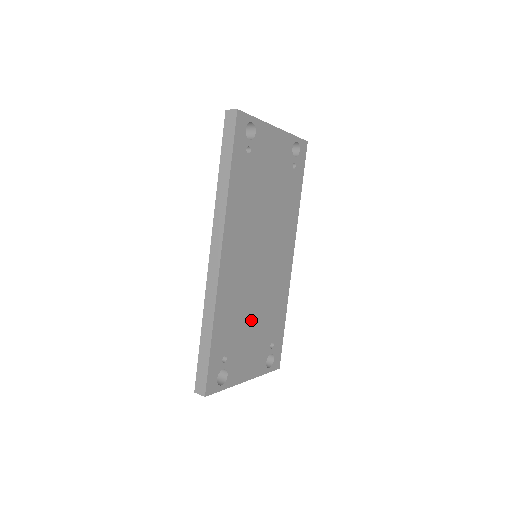
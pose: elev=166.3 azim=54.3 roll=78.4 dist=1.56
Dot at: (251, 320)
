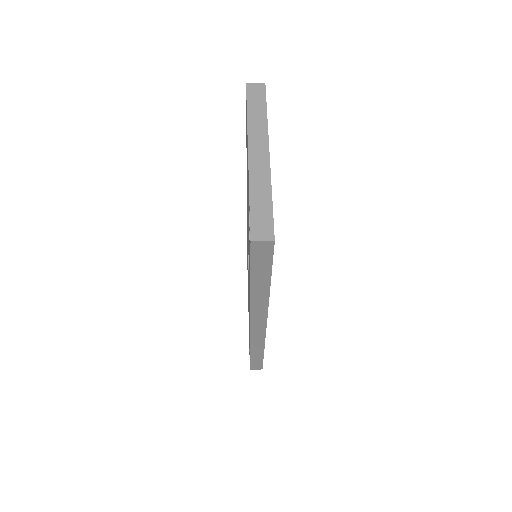
Dot at: occluded
